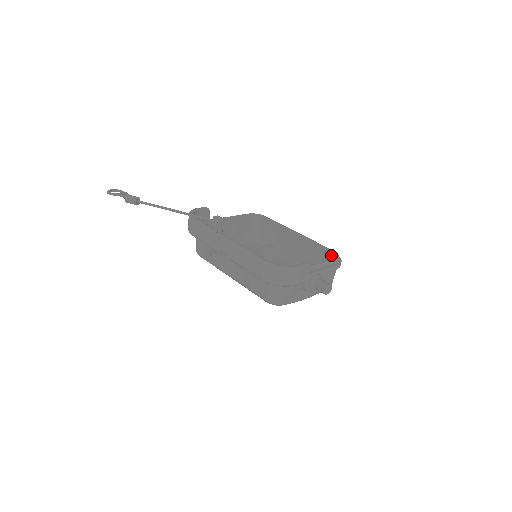
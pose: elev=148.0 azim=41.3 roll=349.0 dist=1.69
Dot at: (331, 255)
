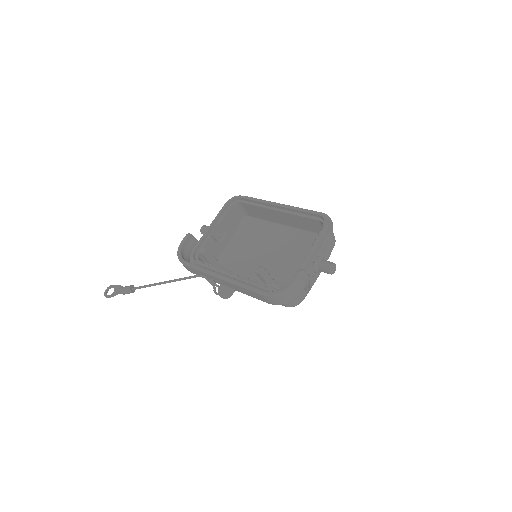
Dot at: (319, 218)
